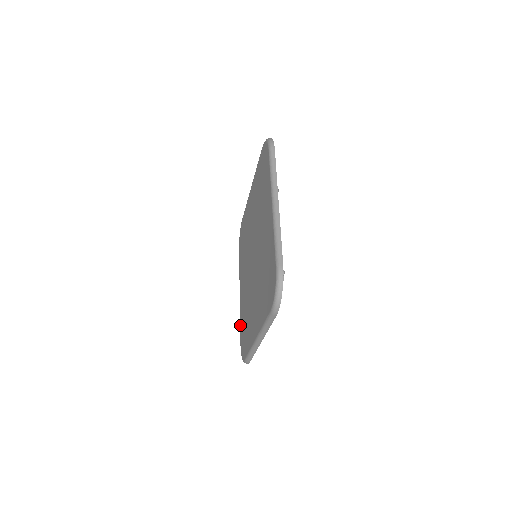
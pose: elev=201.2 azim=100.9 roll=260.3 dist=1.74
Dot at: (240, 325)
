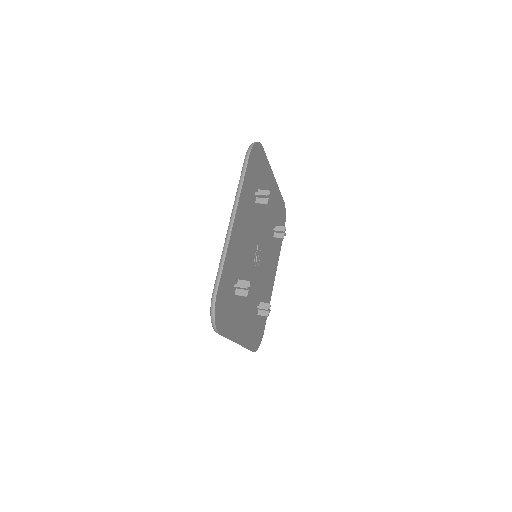
Dot at: occluded
